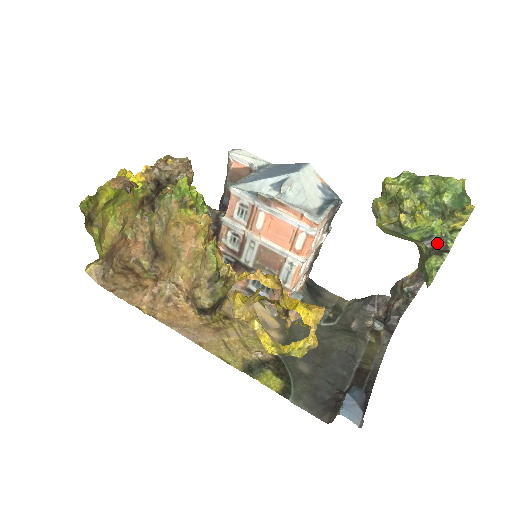
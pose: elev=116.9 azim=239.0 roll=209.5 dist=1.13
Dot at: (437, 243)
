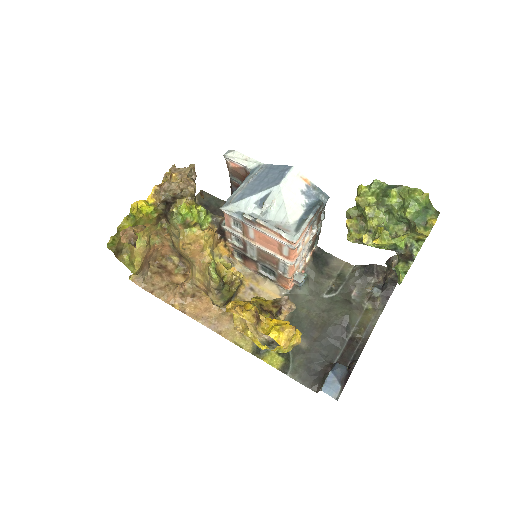
Dot at: (403, 253)
